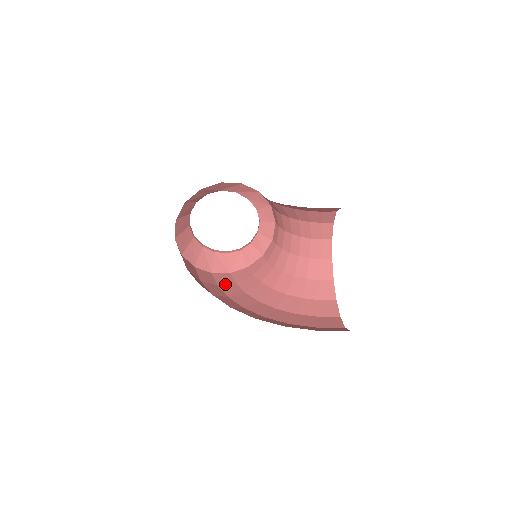
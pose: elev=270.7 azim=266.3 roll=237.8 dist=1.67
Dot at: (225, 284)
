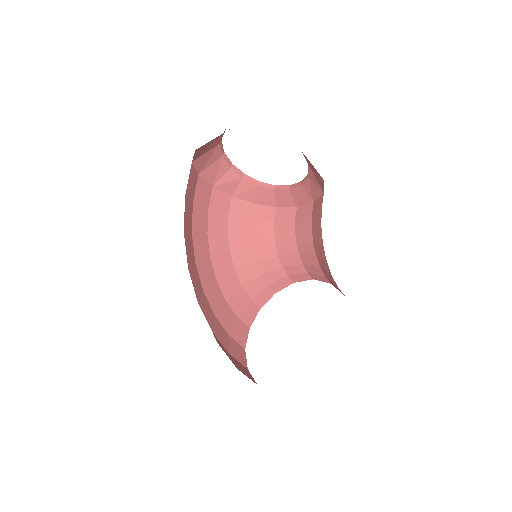
Dot at: (200, 205)
